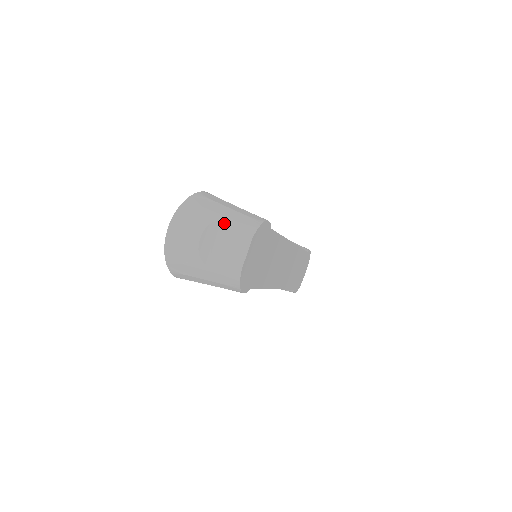
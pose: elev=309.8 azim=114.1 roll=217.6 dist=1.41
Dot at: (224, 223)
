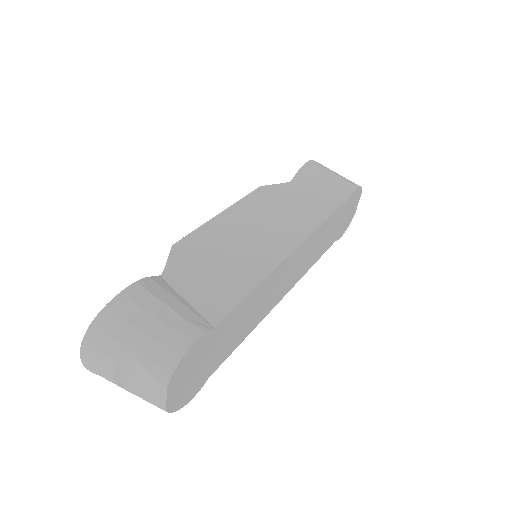
Dot at: (135, 362)
